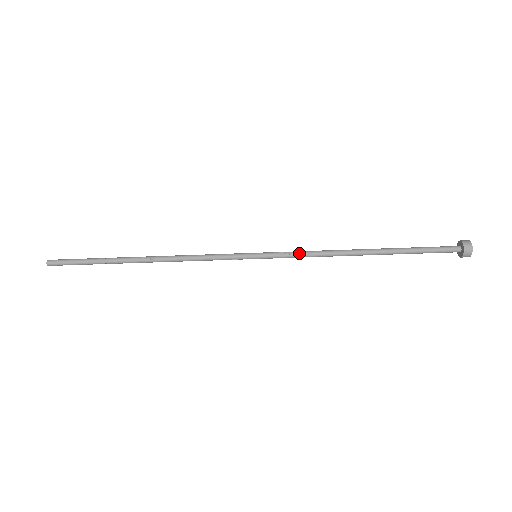
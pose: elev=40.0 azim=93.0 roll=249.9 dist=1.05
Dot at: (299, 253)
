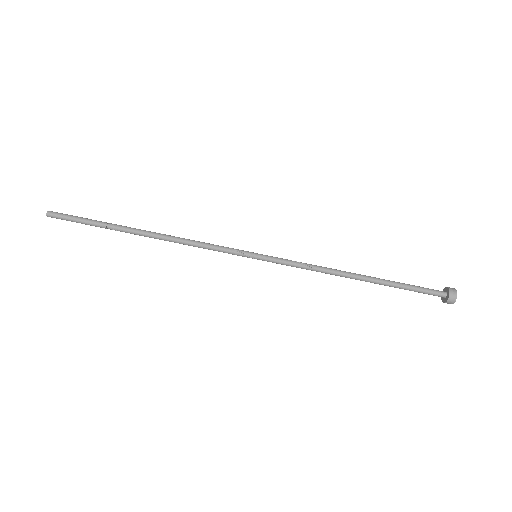
Dot at: (297, 262)
